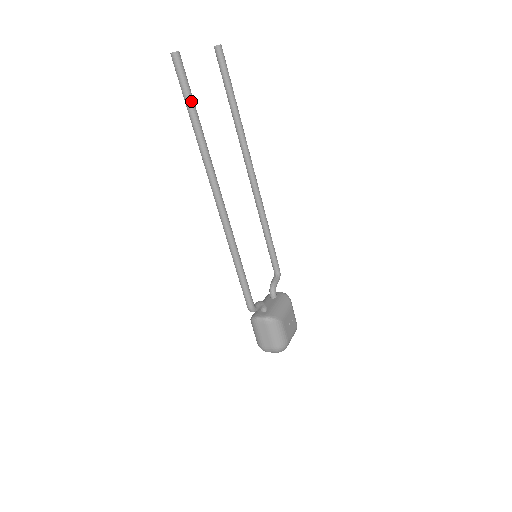
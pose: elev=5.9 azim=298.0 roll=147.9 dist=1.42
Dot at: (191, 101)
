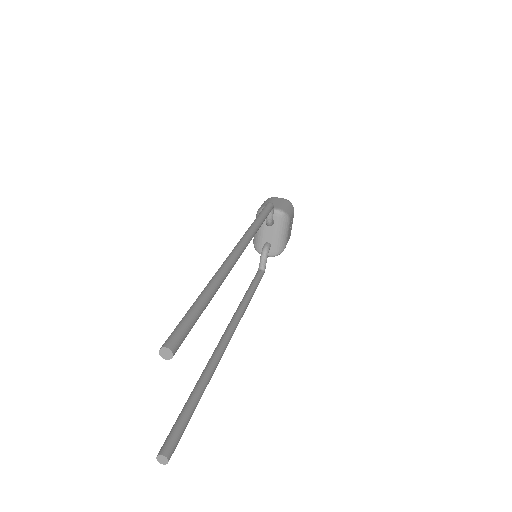
Dot at: (192, 414)
